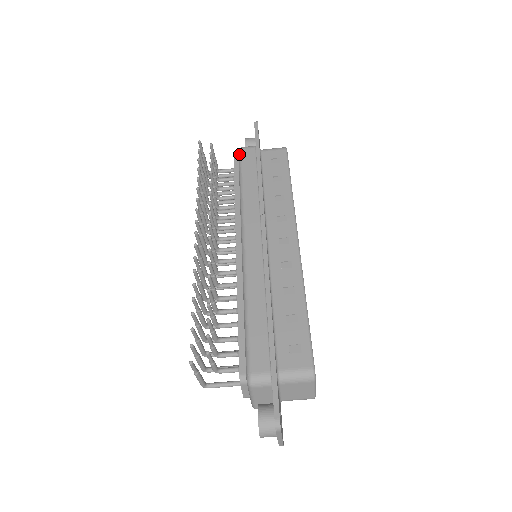
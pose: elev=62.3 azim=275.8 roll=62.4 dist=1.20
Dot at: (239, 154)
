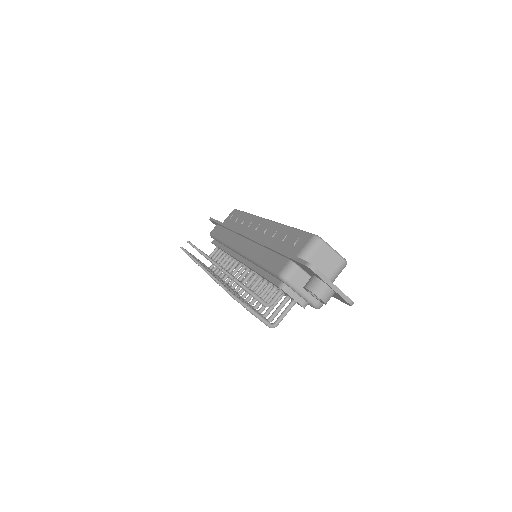
Dot at: (211, 235)
